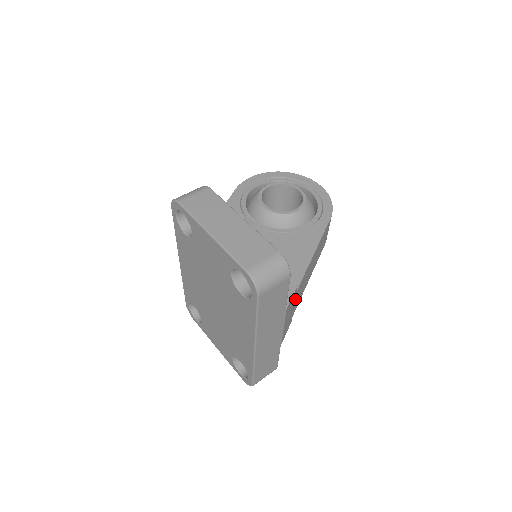
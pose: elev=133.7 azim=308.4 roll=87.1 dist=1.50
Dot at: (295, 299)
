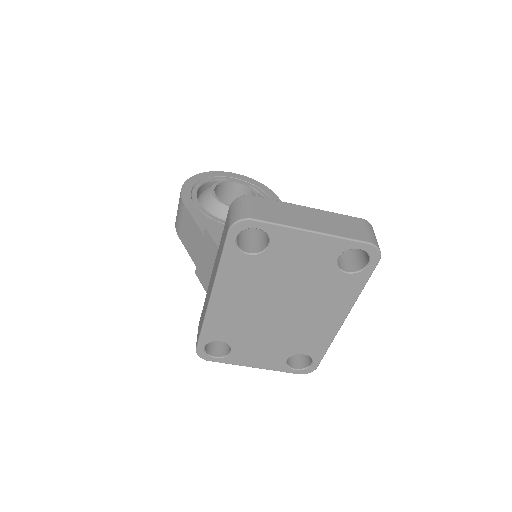
Dot at: occluded
